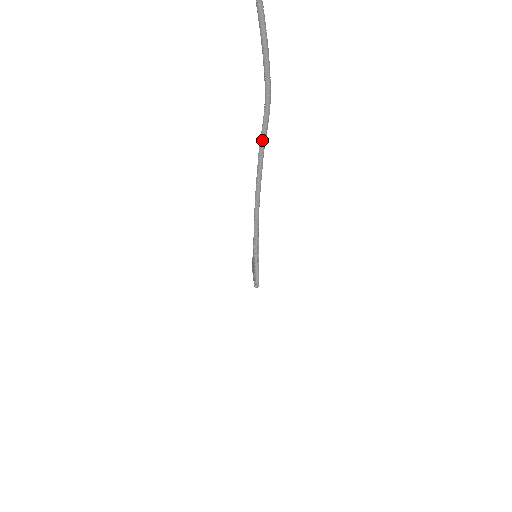
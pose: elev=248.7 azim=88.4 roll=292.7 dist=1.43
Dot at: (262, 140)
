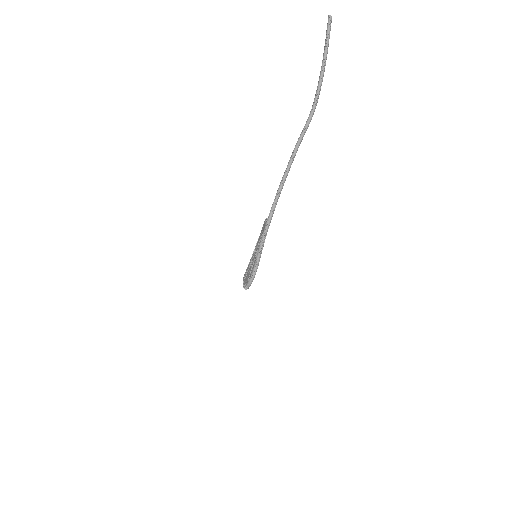
Dot at: (301, 136)
